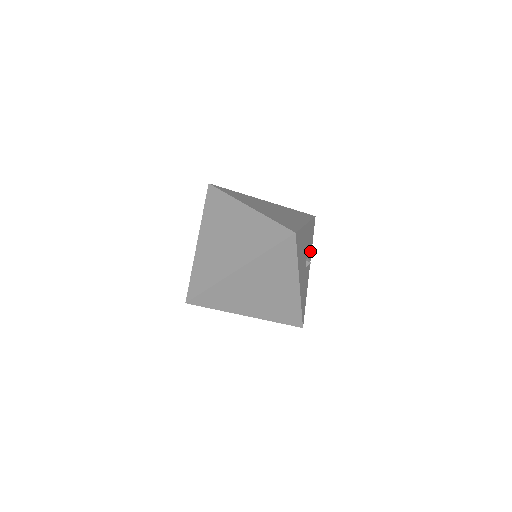
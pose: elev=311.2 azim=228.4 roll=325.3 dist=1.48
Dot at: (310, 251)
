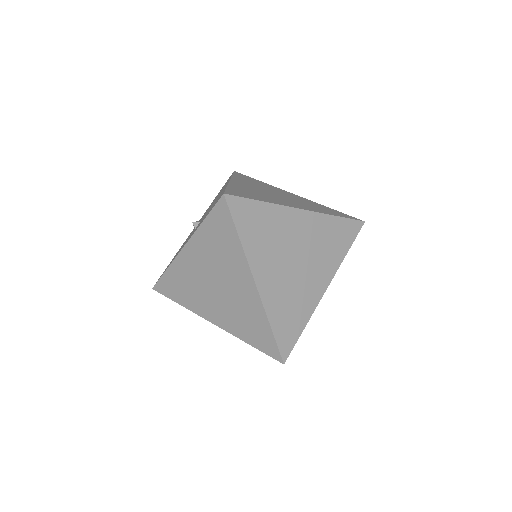
Dot at: occluded
